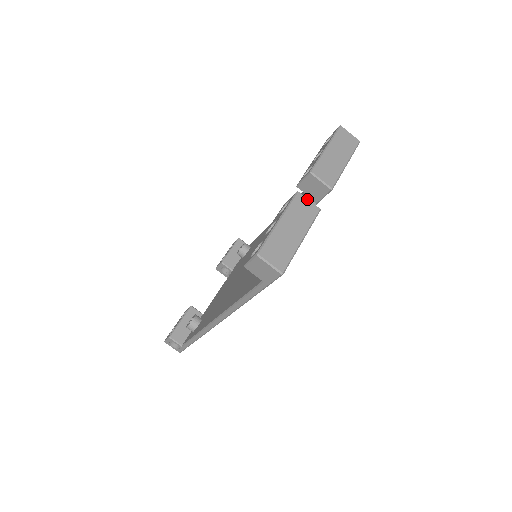
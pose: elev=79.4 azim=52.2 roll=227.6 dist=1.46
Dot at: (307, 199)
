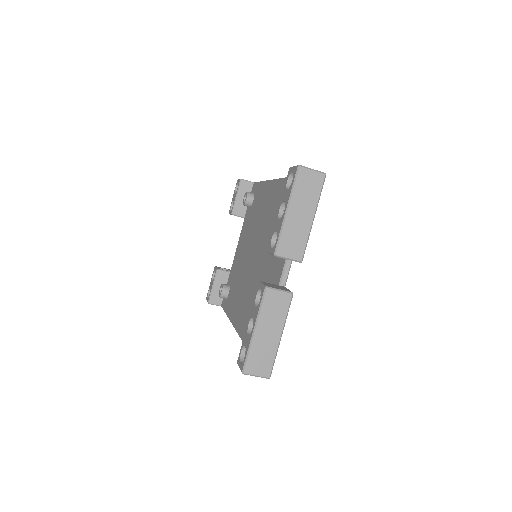
Dot at: (277, 291)
